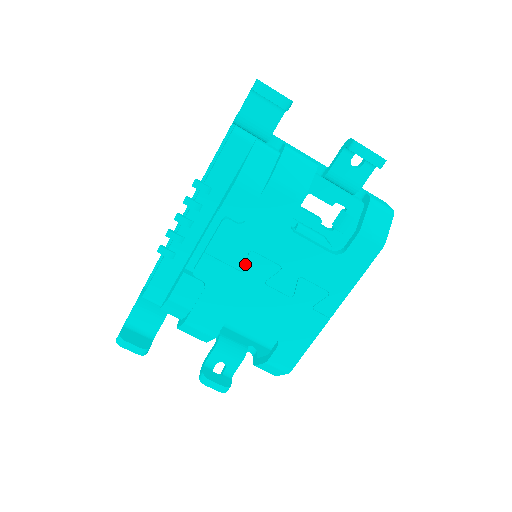
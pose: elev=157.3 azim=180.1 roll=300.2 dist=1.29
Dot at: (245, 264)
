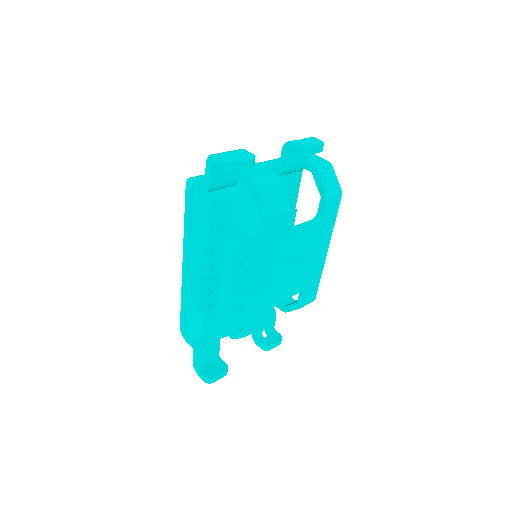
Dot at: (270, 275)
